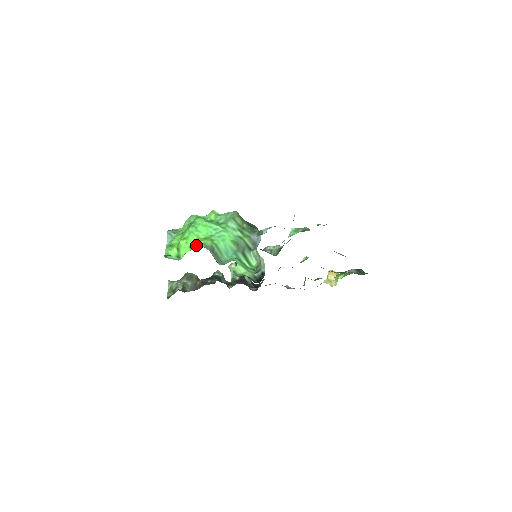
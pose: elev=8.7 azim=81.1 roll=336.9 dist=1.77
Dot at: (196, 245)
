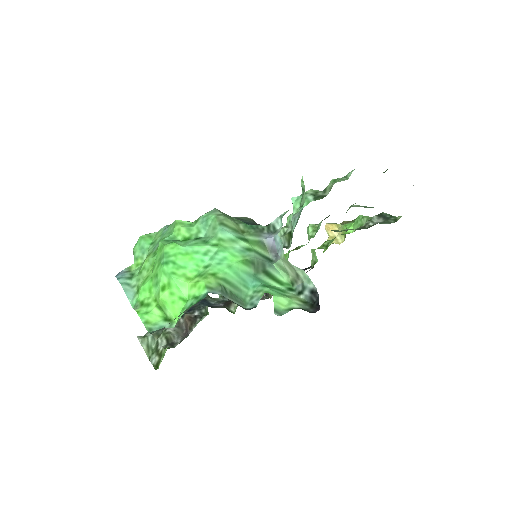
Dot at: (191, 292)
